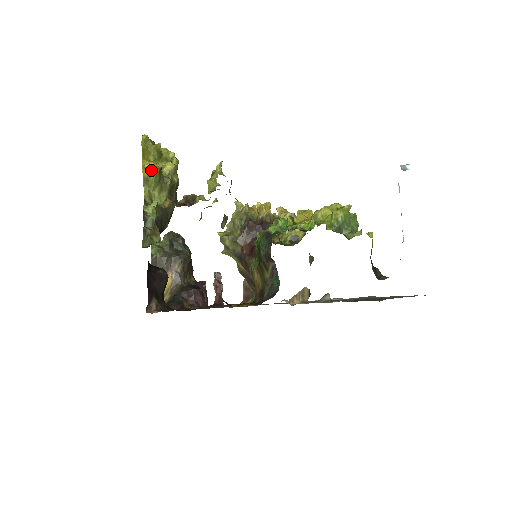
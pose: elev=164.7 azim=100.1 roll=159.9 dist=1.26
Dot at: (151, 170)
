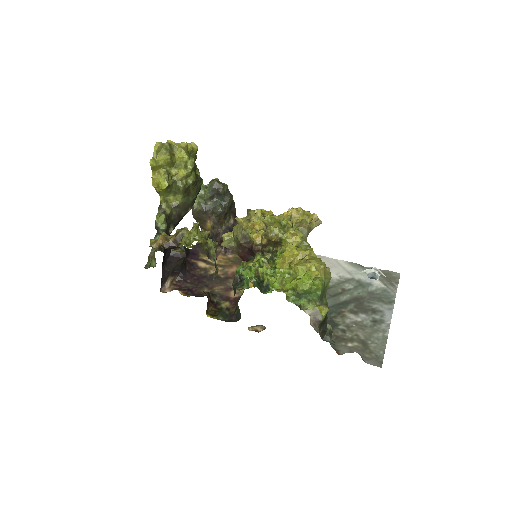
Dot at: (159, 188)
